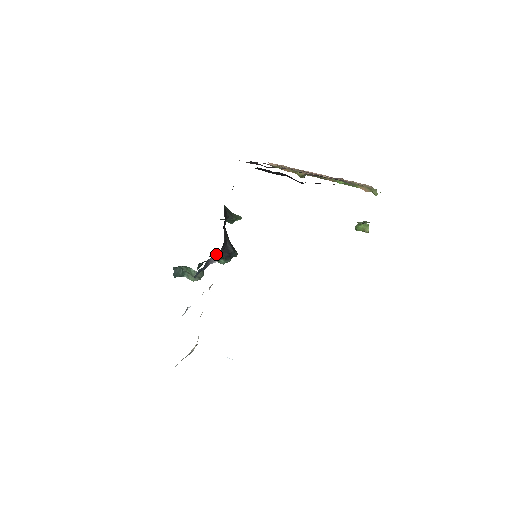
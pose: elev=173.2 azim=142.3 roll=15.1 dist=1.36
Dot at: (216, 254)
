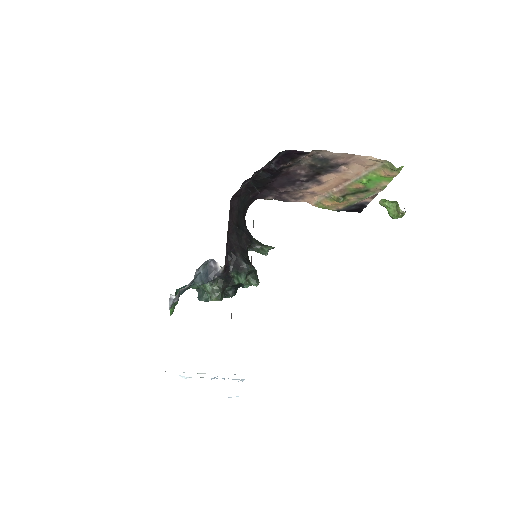
Dot at: occluded
